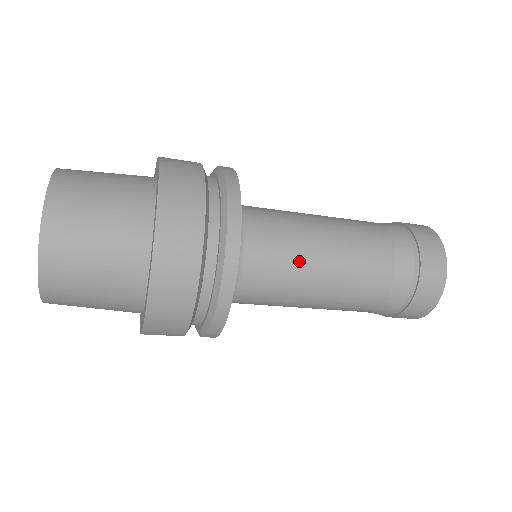
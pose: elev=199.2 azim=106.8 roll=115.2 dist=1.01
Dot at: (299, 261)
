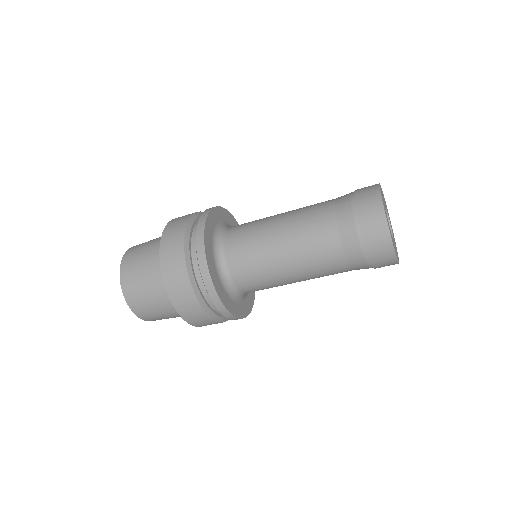
Dot at: (267, 265)
